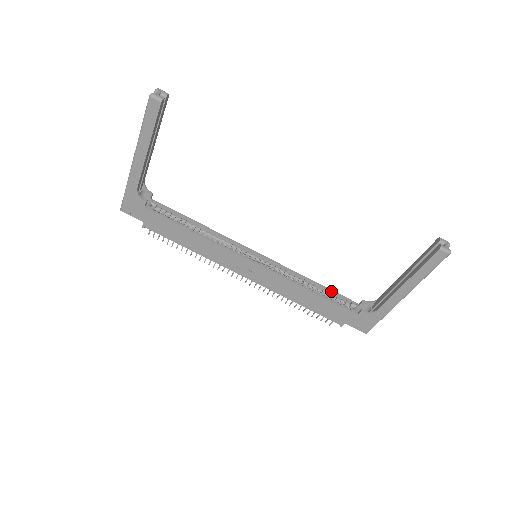
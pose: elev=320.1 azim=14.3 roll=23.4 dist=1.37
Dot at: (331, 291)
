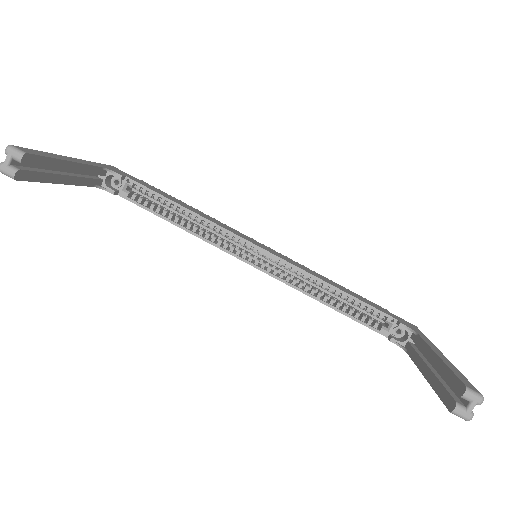
Dot at: (359, 302)
